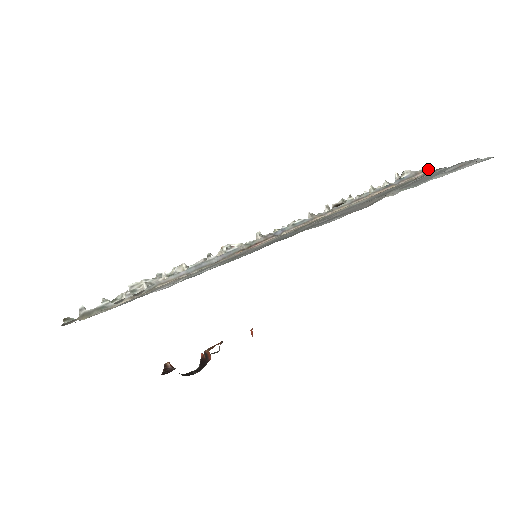
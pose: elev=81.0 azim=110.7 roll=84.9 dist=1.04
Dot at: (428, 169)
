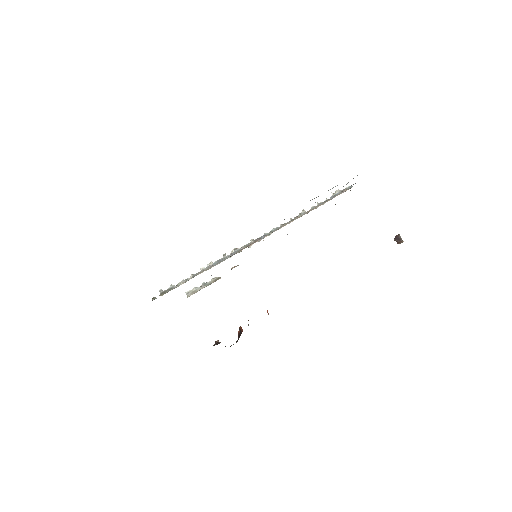
Dot at: (351, 187)
